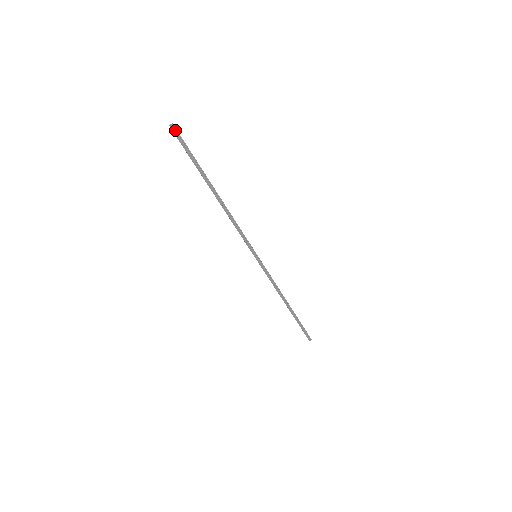
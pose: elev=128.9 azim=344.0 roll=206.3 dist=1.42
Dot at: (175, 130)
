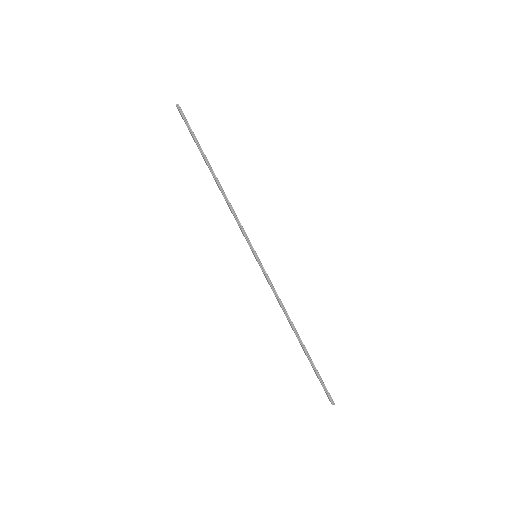
Dot at: (179, 109)
